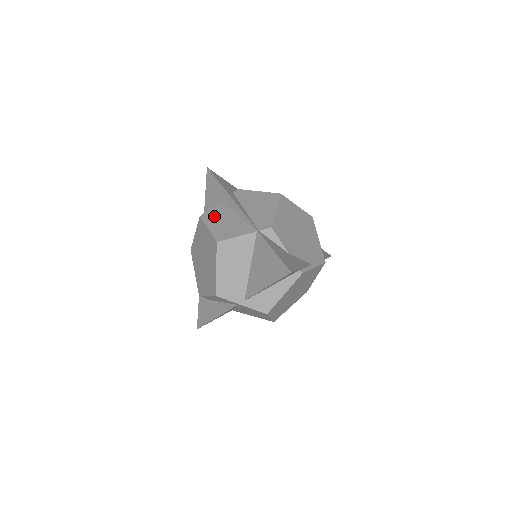
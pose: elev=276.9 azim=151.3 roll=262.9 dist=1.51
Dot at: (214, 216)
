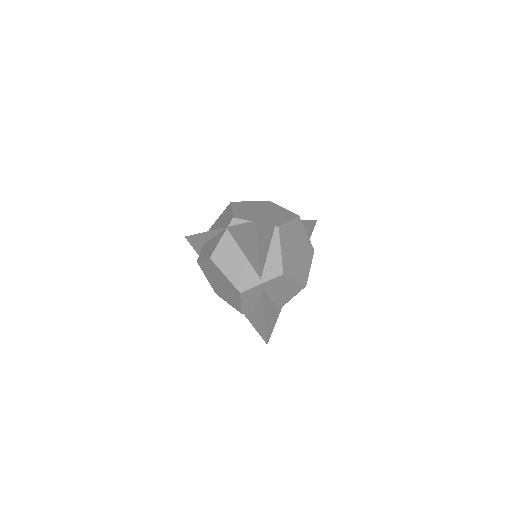
Dot at: (203, 252)
